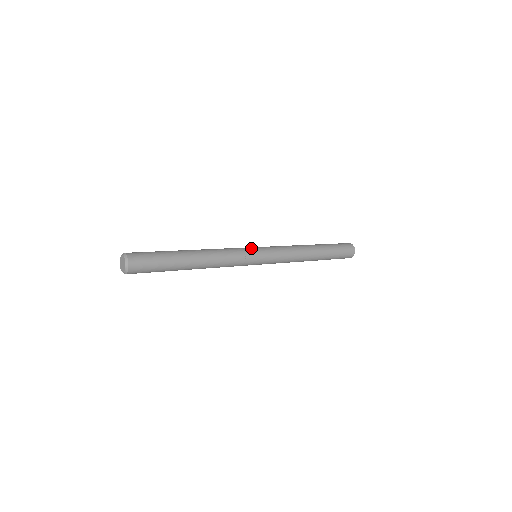
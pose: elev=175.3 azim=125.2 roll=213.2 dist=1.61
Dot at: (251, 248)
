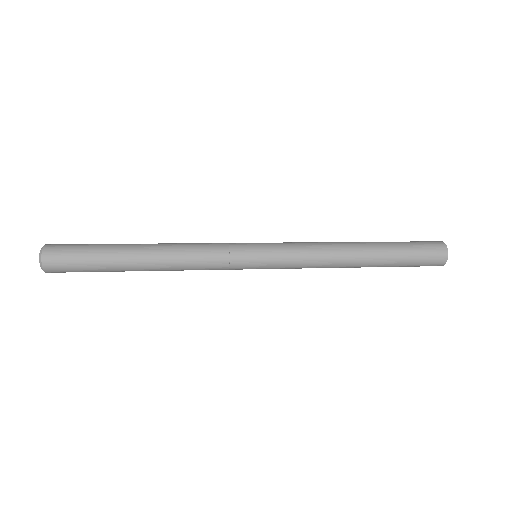
Dot at: (245, 251)
